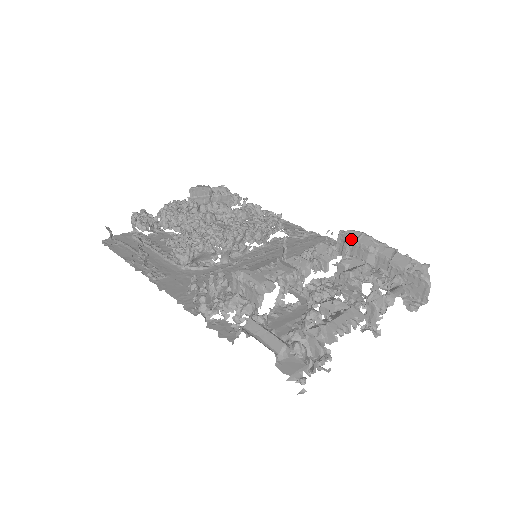
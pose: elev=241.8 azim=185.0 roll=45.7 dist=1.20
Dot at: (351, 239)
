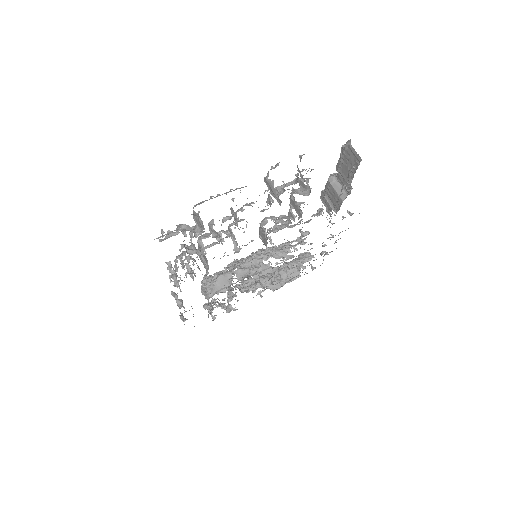
Dot at: (324, 192)
